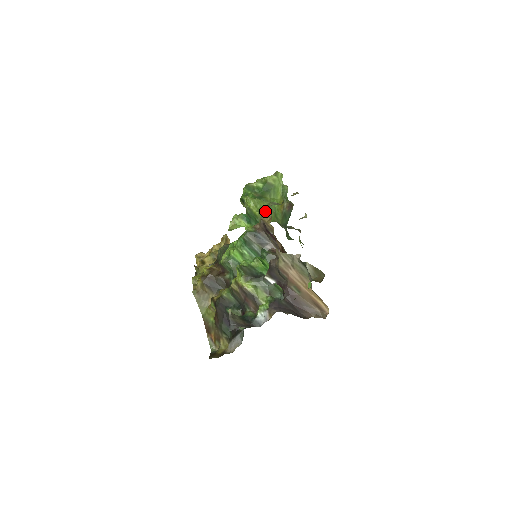
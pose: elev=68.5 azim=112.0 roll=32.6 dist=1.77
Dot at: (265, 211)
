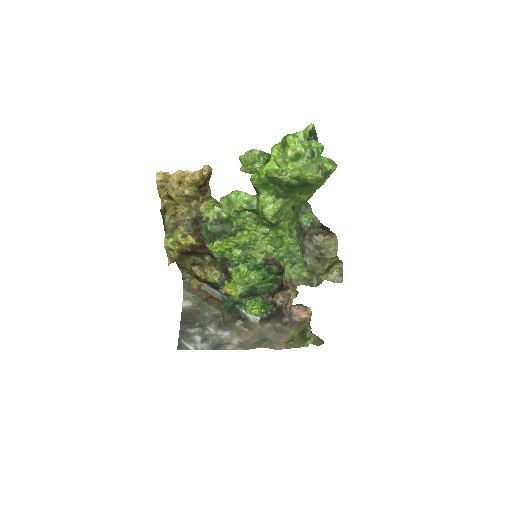
Dot at: (292, 284)
